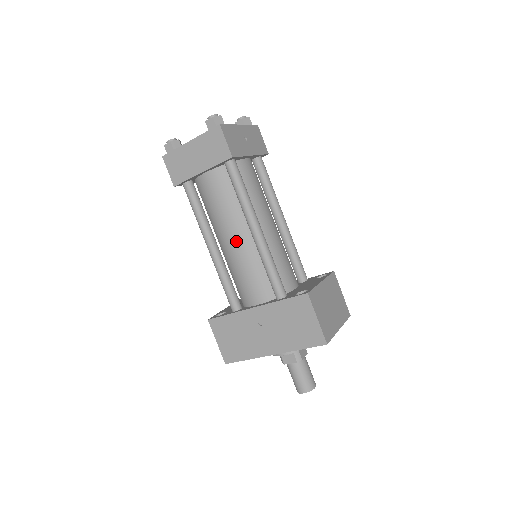
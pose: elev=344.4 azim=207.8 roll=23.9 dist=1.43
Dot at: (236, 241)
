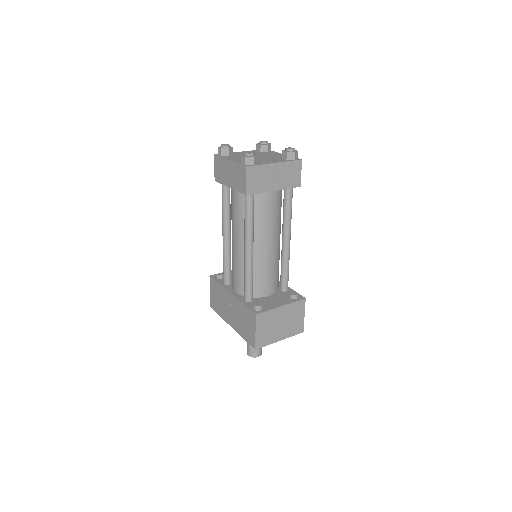
Dot at: (237, 245)
